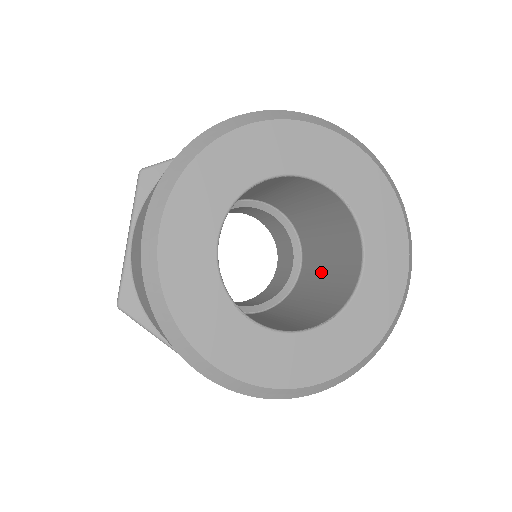
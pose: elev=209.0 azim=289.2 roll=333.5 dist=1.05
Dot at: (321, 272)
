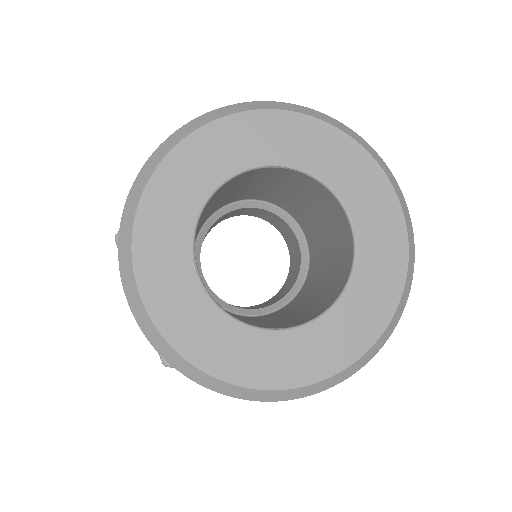
Dot at: (306, 300)
